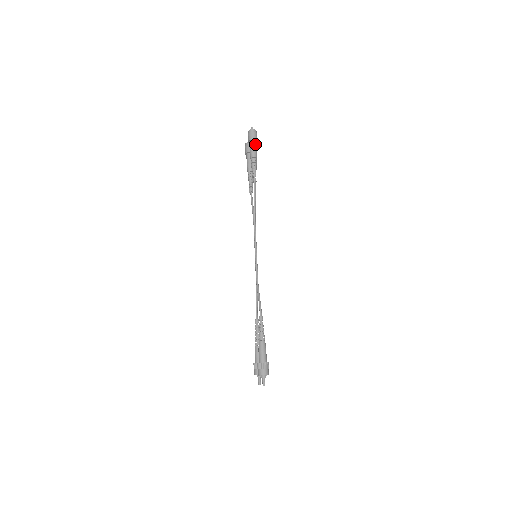
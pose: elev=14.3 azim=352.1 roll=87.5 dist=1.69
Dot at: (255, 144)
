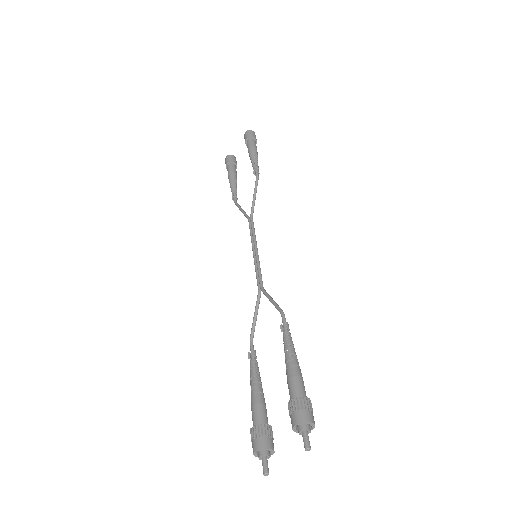
Dot at: (256, 143)
